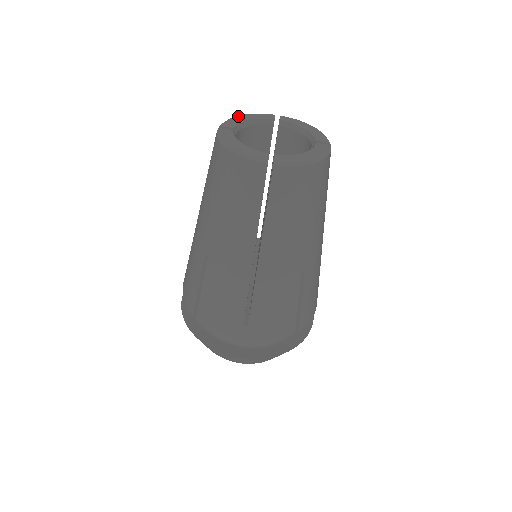
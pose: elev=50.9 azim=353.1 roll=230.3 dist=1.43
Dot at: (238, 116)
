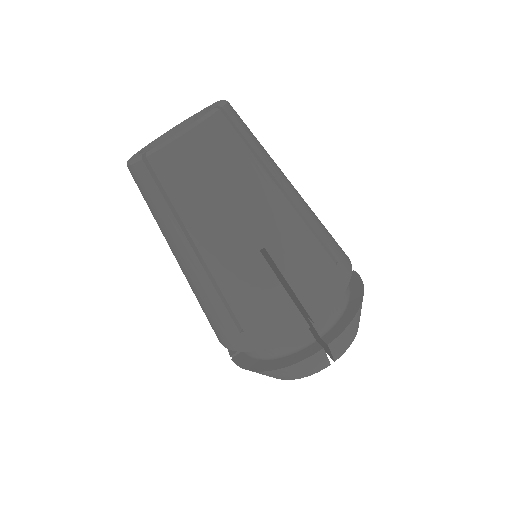
Dot at: occluded
